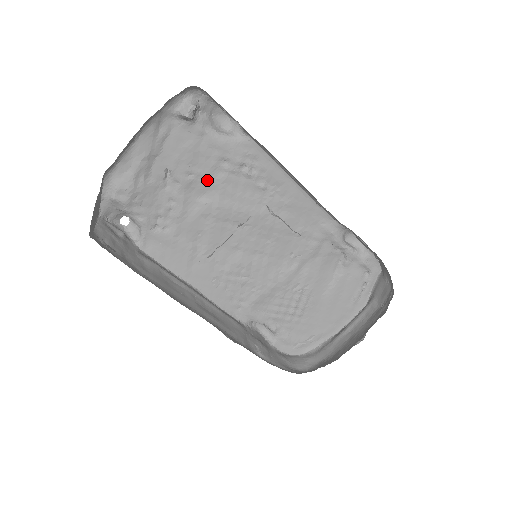
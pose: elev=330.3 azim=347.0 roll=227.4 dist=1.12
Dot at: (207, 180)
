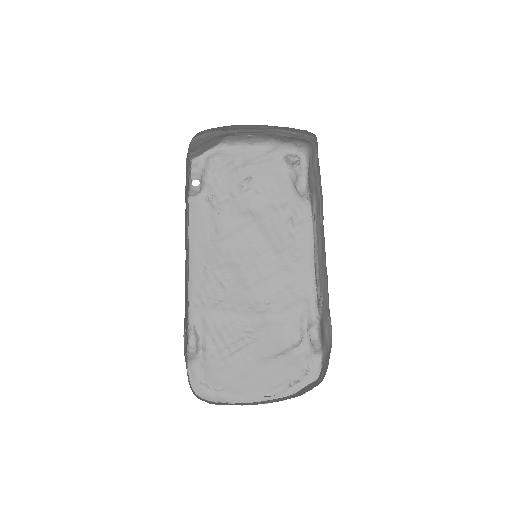
Dot at: (264, 204)
